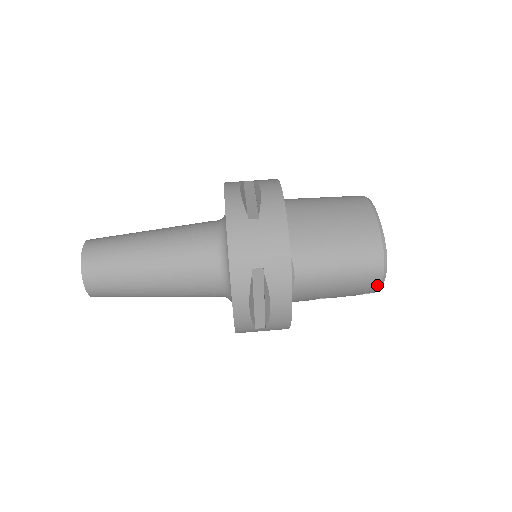
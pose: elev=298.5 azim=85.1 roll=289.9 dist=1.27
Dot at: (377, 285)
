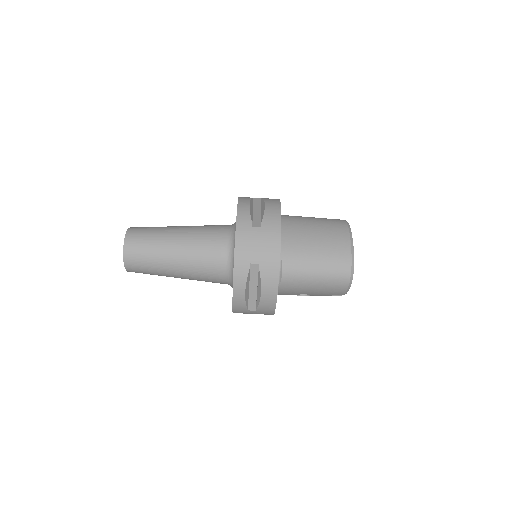
Dot at: (345, 289)
